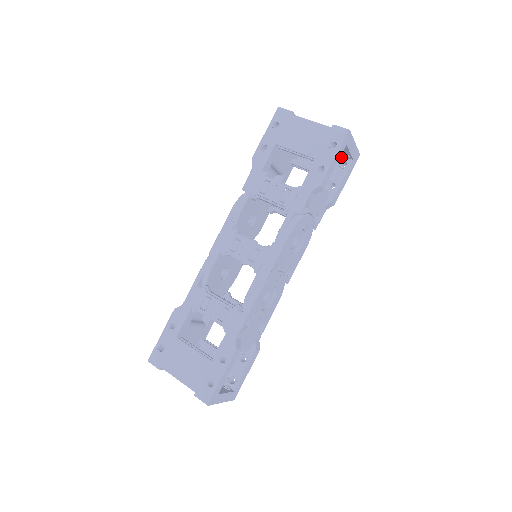
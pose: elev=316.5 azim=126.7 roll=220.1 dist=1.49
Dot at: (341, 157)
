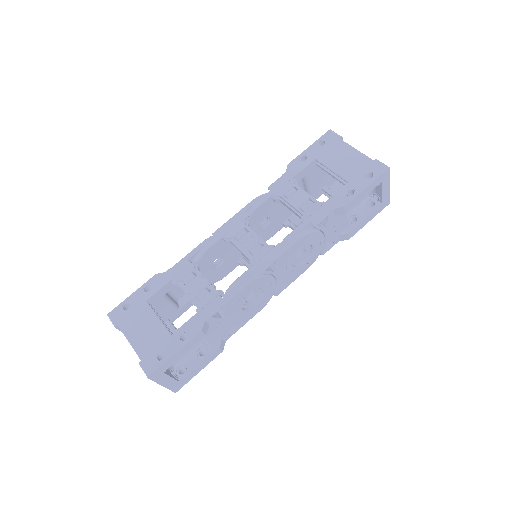
Dot at: (371, 197)
